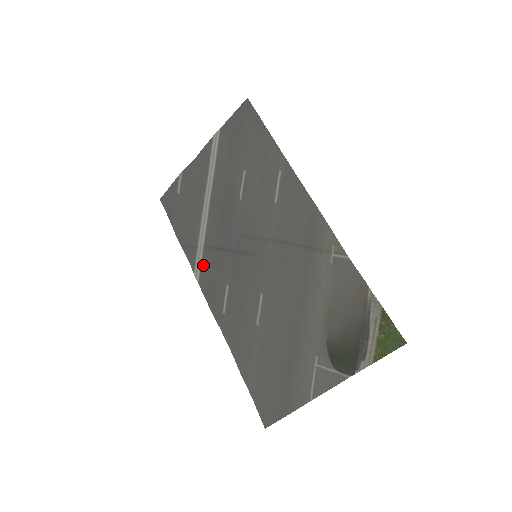
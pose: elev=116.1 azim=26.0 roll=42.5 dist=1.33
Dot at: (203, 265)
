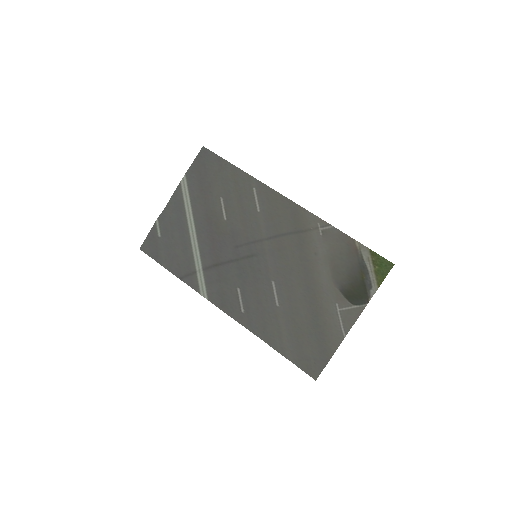
Dot at: (207, 284)
